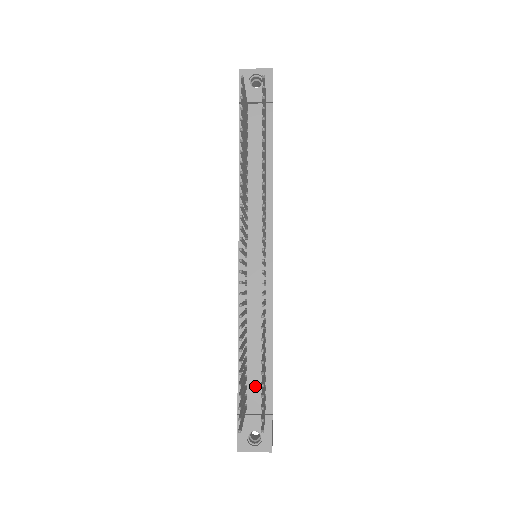
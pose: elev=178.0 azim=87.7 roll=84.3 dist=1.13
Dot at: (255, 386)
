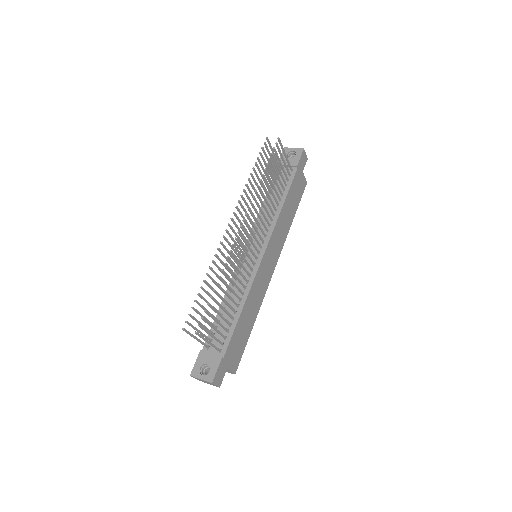
Dot at: (220, 335)
